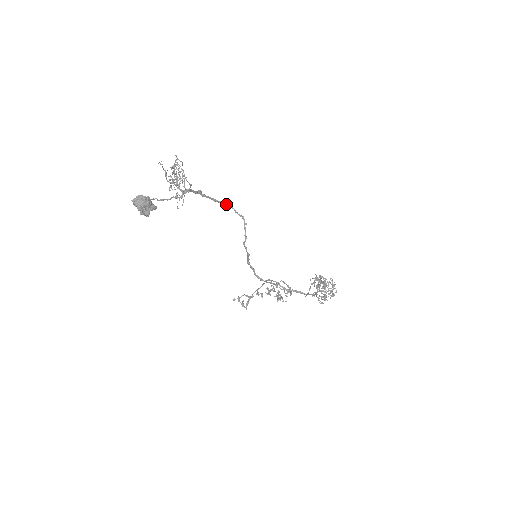
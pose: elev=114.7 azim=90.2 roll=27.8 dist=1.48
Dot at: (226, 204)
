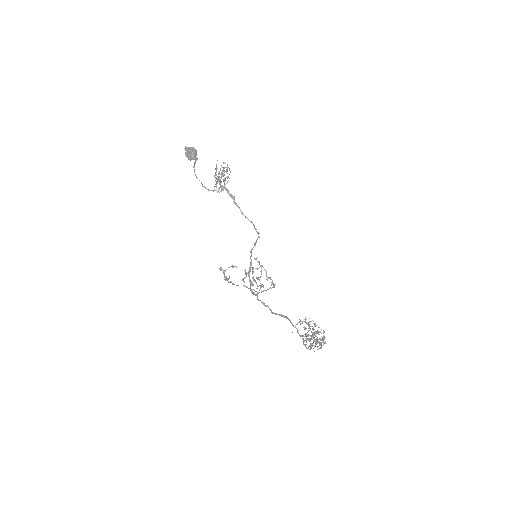
Dot at: occluded
